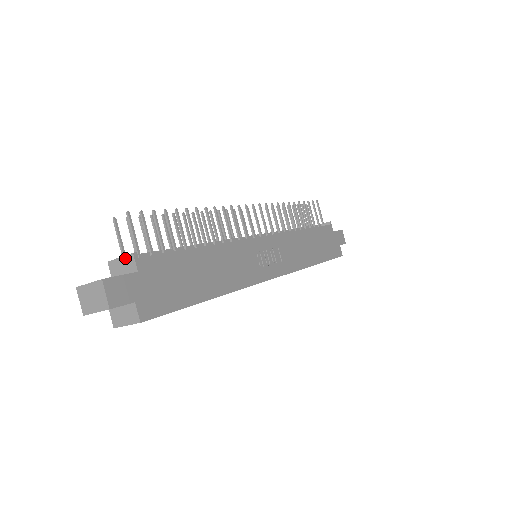
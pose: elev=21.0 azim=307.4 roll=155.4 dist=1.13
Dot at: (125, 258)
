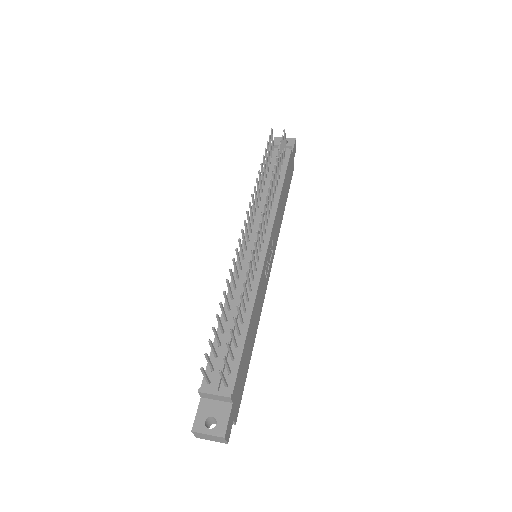
Dot at: (220, 397)
